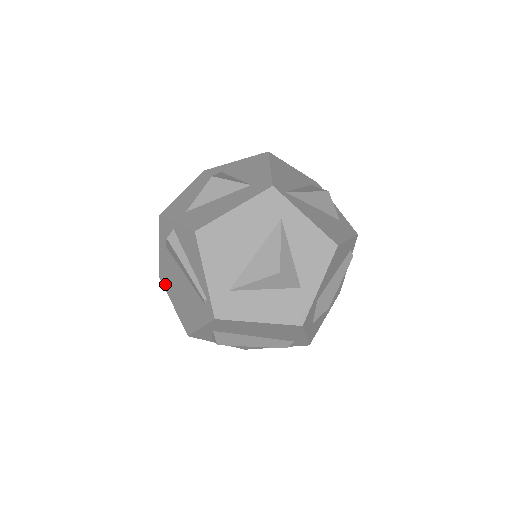
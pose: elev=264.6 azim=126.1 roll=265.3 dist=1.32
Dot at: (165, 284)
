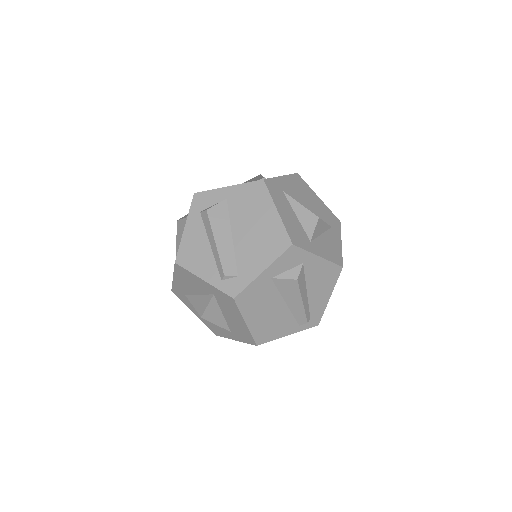
Dot at: occluded
